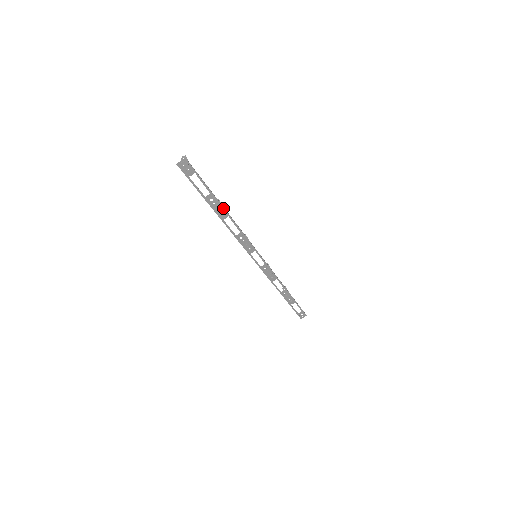
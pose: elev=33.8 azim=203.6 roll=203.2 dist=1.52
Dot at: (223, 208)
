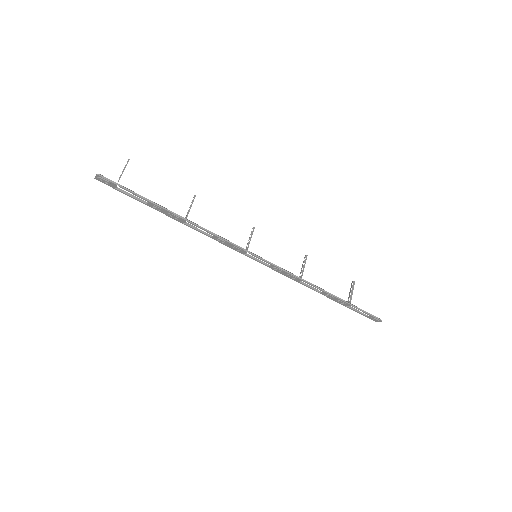
Dot at: (174, 214)
